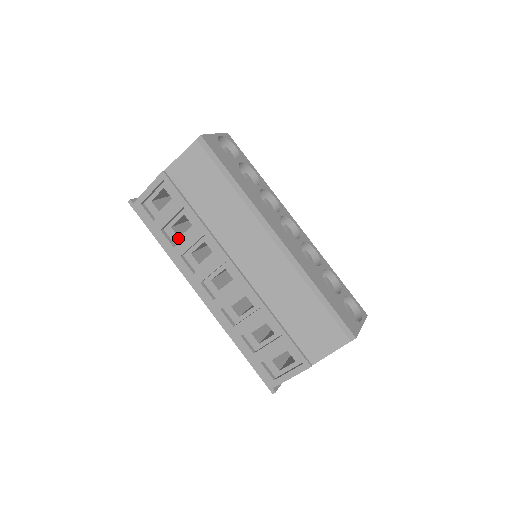
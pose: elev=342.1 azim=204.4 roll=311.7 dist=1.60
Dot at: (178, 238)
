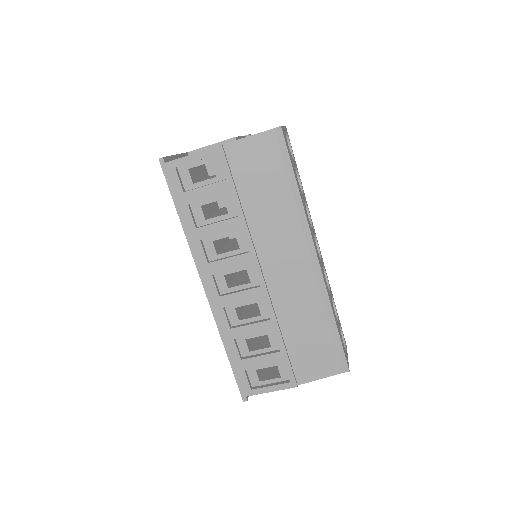
Dot at: (204, 220)
